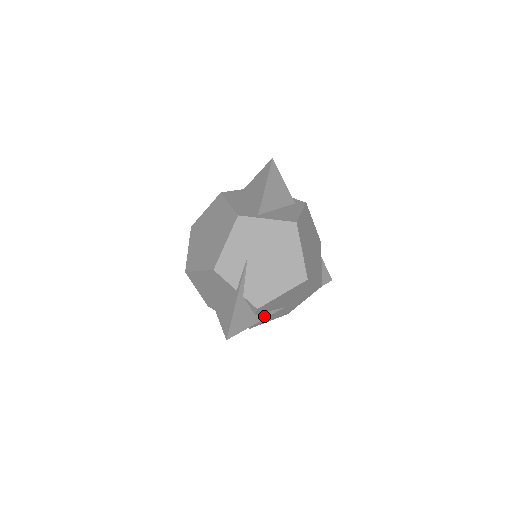
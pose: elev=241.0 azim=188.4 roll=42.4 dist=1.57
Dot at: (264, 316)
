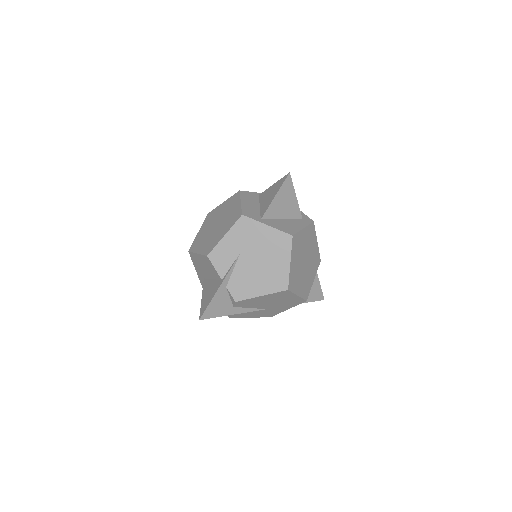
Dot at: (243, 311)
